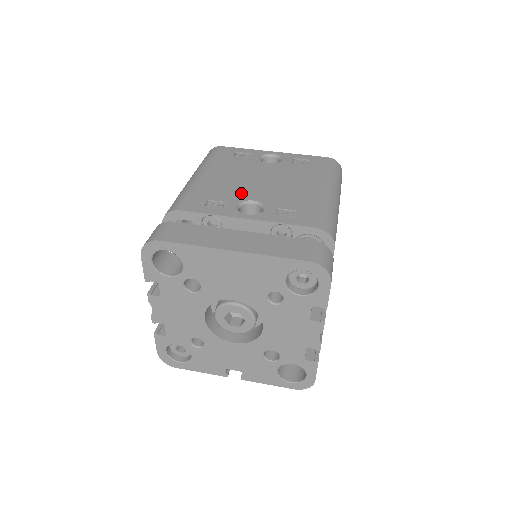
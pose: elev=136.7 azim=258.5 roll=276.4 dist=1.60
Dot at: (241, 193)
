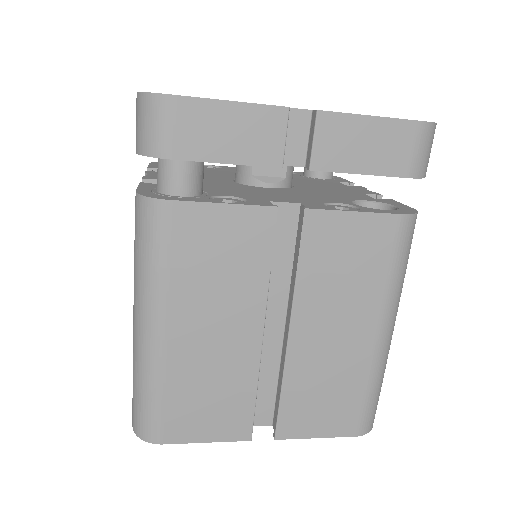
Dot at: occluded
